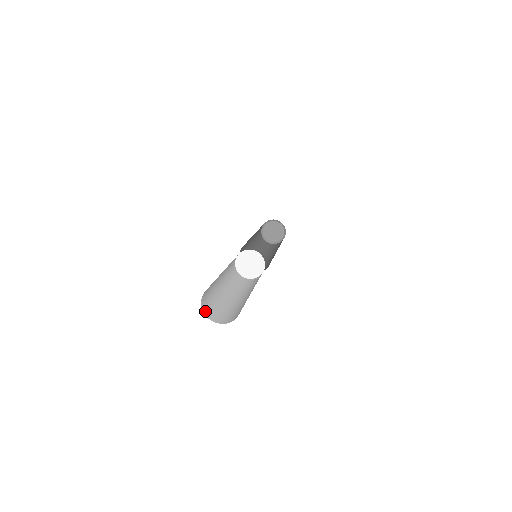
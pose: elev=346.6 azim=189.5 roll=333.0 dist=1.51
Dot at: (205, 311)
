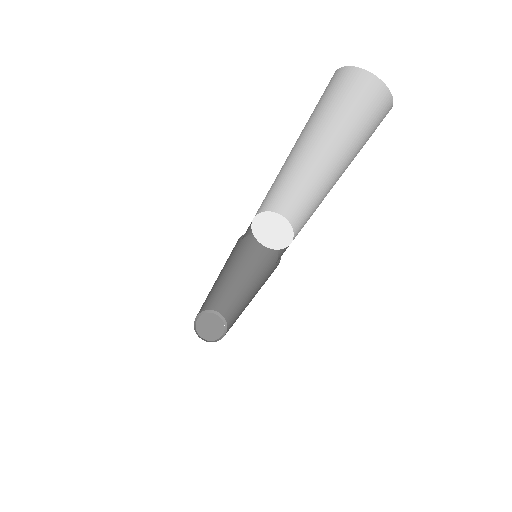
Dot at: (331, 79)
